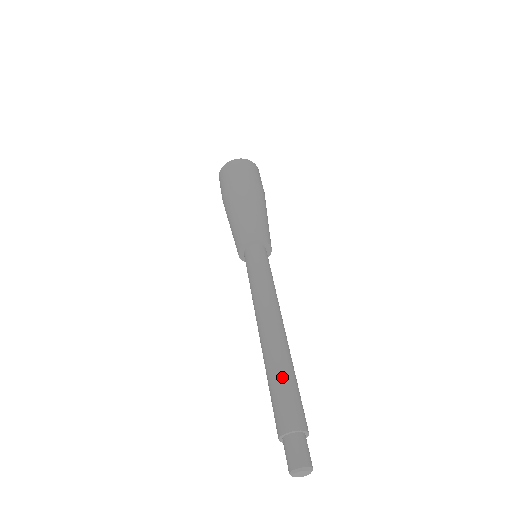
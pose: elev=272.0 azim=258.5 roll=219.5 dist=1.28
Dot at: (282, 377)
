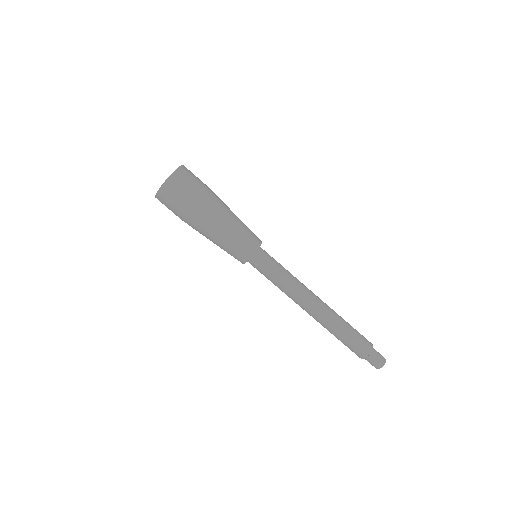
Dot at: (339, 337)
